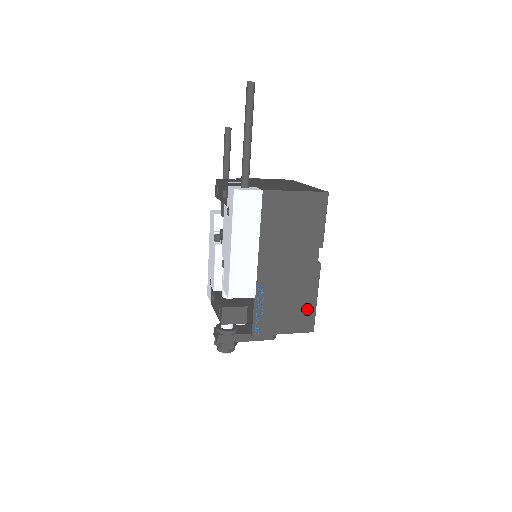
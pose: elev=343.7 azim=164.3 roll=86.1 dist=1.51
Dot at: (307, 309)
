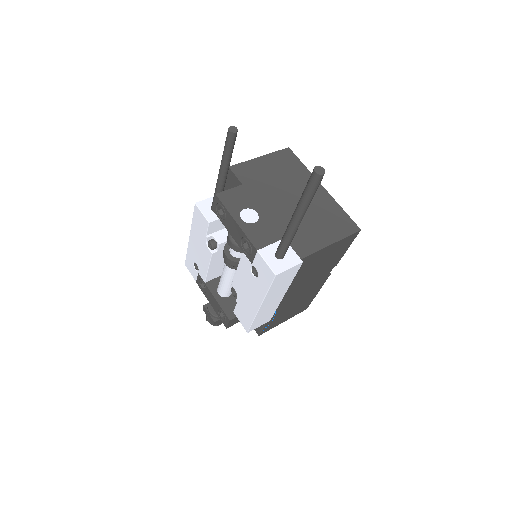
Dot at: (308, 301)
